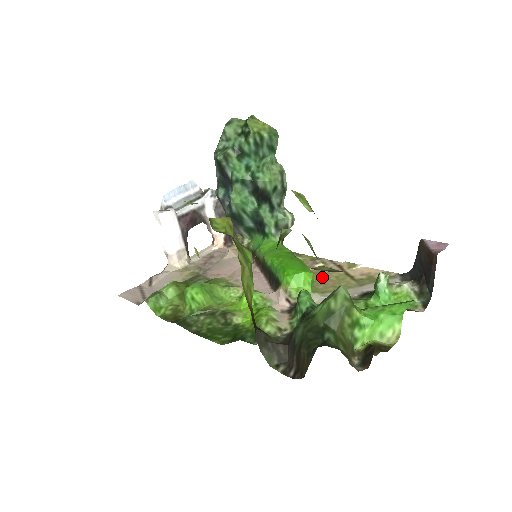
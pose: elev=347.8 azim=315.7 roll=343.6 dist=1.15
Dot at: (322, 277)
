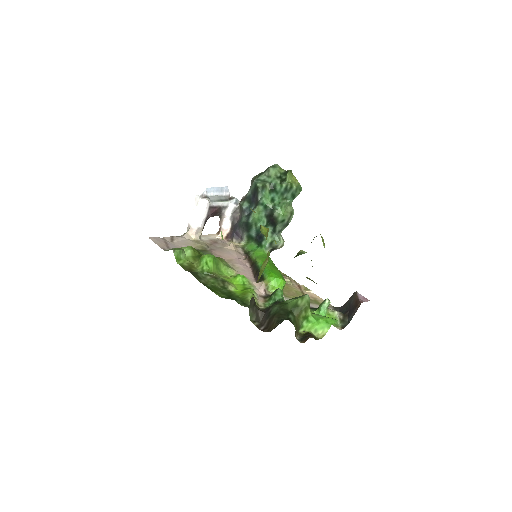
Dot at: (287, 288)
